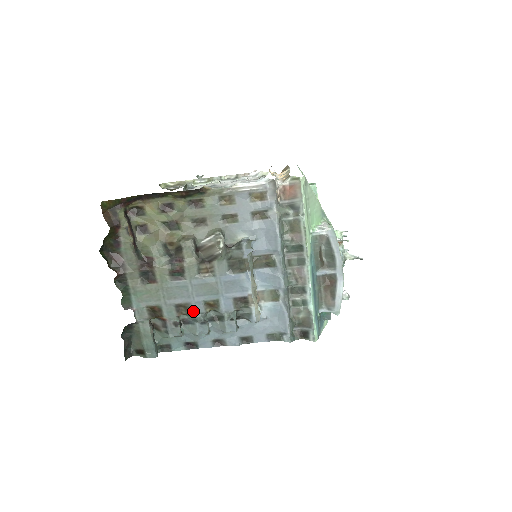
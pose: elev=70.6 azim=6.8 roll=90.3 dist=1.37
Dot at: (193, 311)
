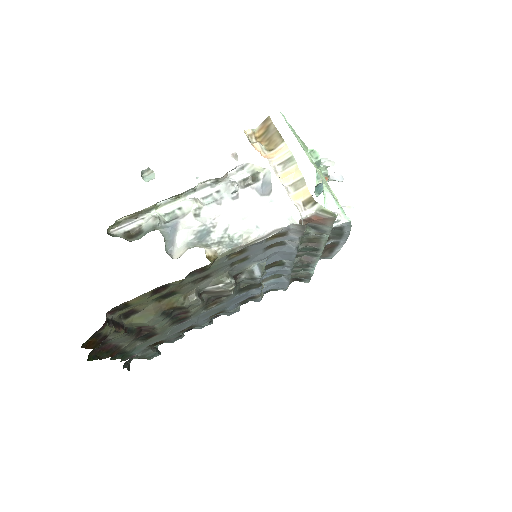
Dot at: (198, 326)
